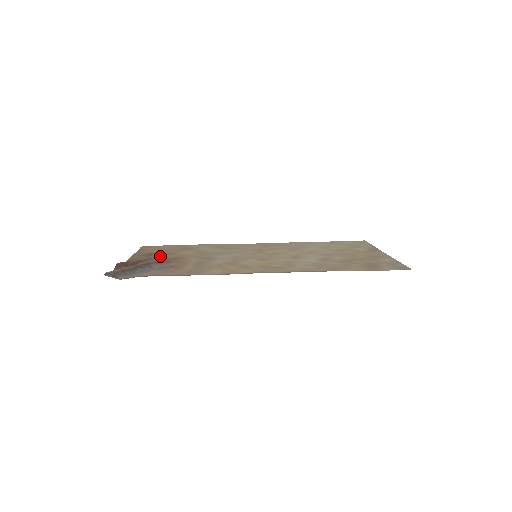
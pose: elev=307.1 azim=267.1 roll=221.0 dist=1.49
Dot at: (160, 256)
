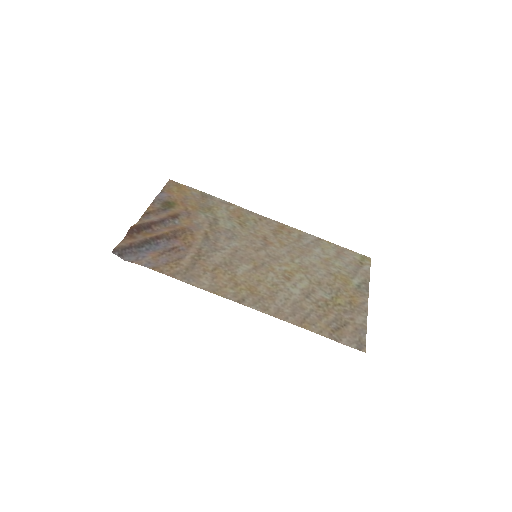
Dot at: (175, 217)
